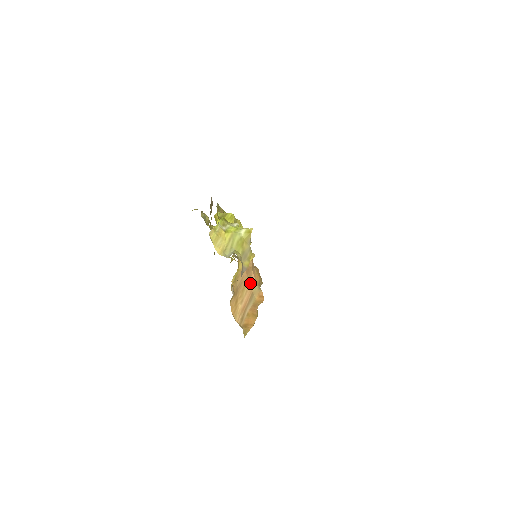
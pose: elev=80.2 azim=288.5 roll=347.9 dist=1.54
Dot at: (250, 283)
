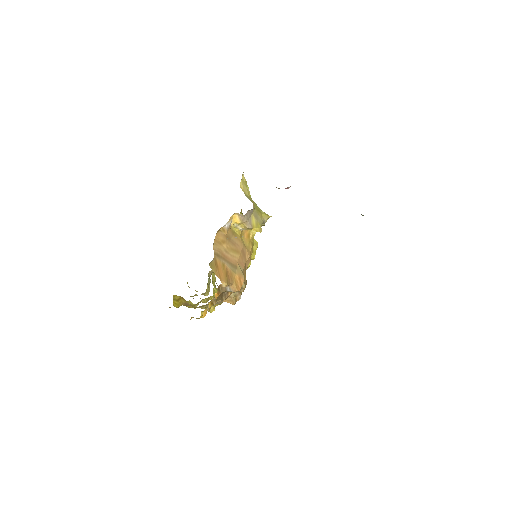
Dot at: (239, 261)
